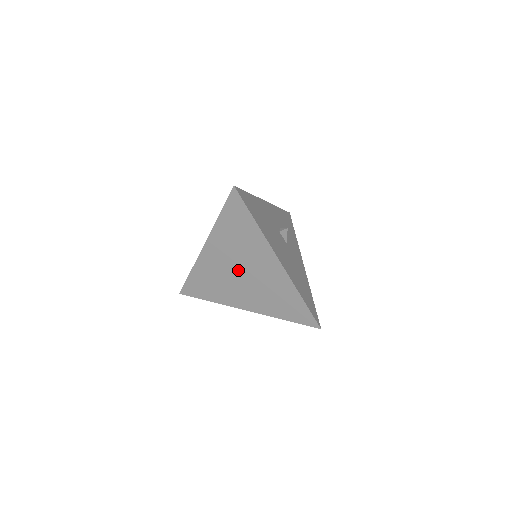
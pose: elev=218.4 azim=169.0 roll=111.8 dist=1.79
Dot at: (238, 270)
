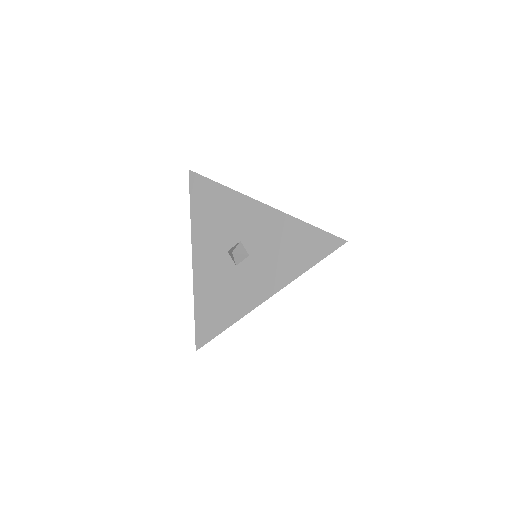
Dot at: occluded
